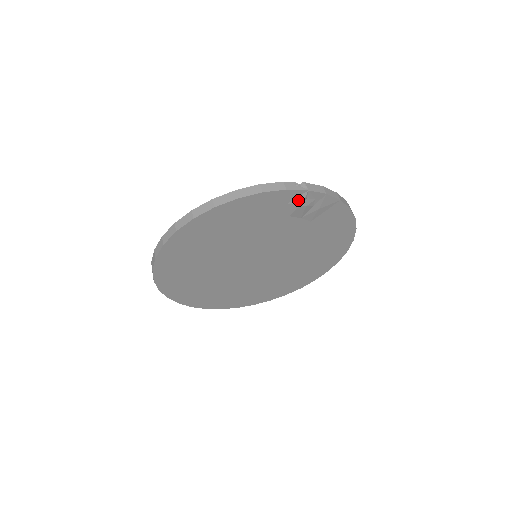
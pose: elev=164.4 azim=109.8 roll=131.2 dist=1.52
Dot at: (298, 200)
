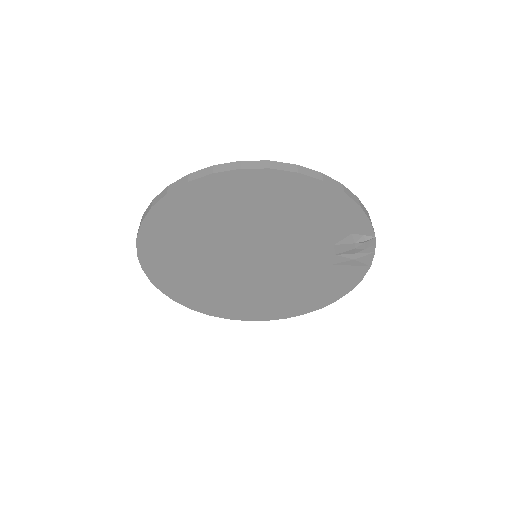
Dot at: (360, 238)
